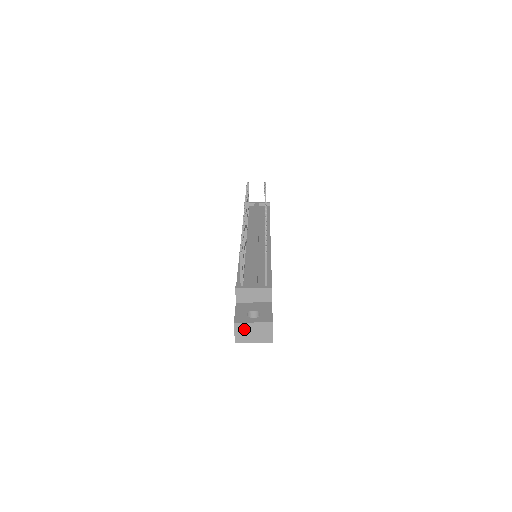
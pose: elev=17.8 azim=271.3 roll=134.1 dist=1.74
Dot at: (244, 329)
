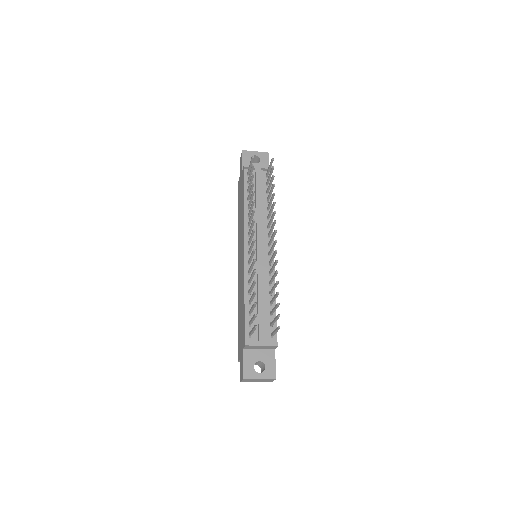
Dot at: (251, 380)
